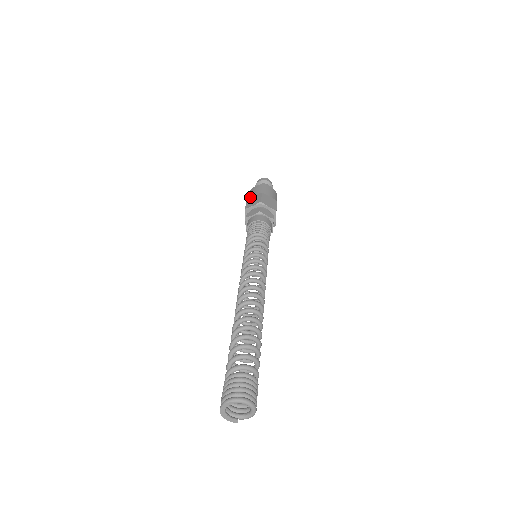
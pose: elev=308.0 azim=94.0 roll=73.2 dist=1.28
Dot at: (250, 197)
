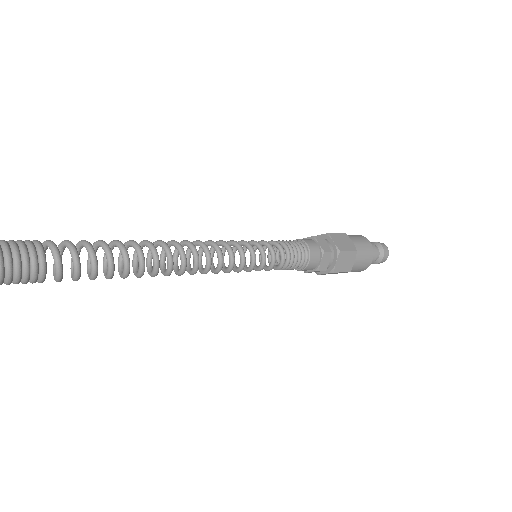
Dot at: occluded
